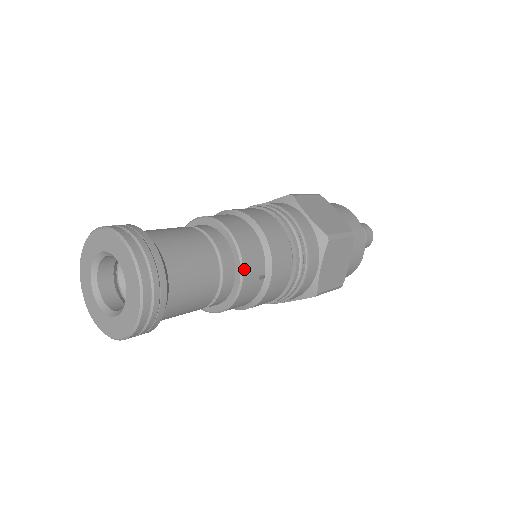
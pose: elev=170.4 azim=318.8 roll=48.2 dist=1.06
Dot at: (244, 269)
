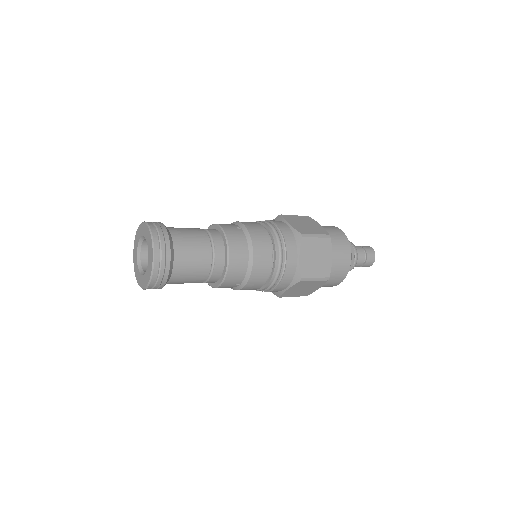
Dot at: (225, 280)
